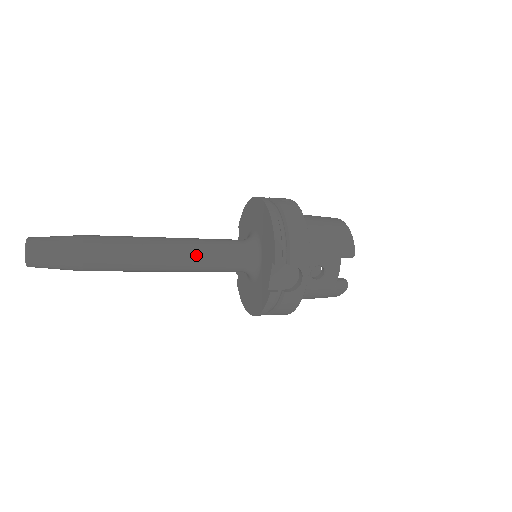
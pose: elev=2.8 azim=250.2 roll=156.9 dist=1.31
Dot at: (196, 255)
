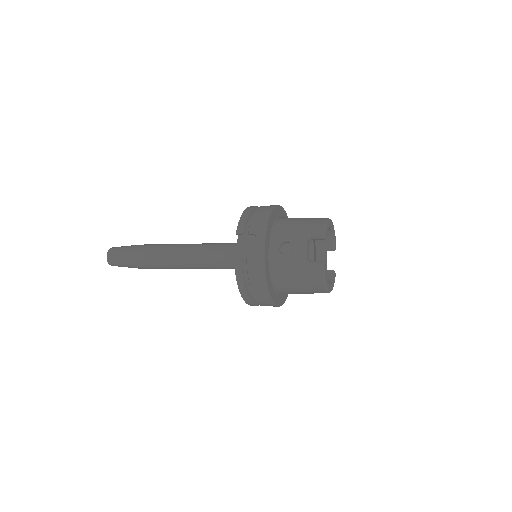
Dot at: (202, 249)
